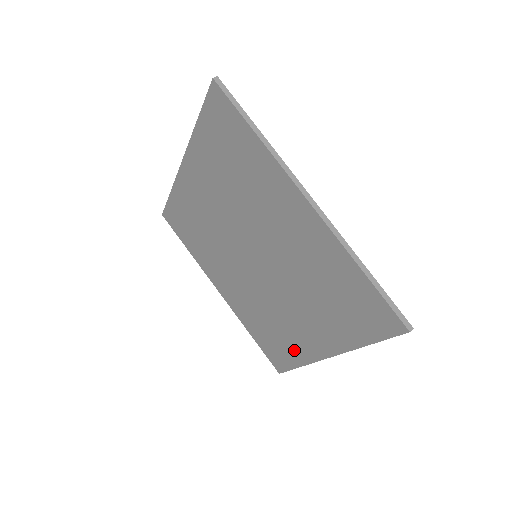
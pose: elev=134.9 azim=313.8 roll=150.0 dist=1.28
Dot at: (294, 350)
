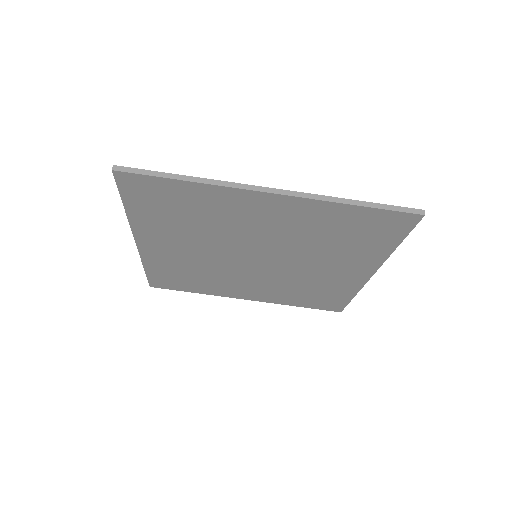
Dot at: (341, 290)
